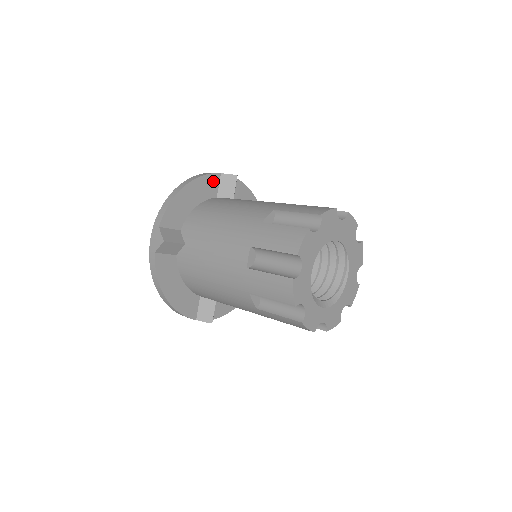
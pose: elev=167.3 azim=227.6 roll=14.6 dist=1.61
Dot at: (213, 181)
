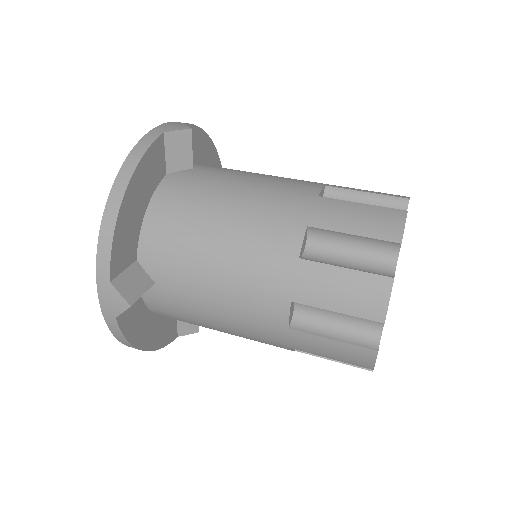
Dot at: (157, 153)
